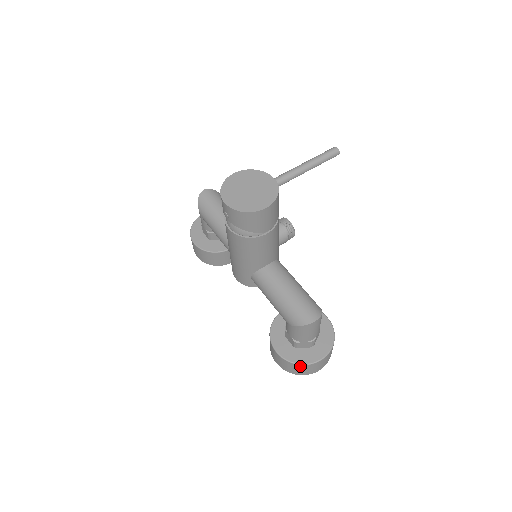
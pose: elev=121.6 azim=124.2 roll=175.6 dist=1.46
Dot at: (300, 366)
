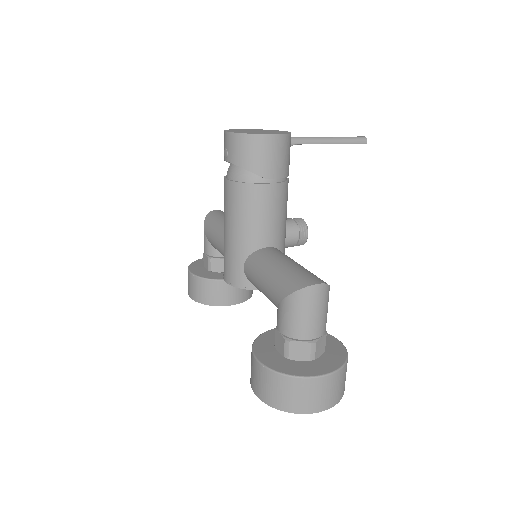
Dot at: (288, 381)
